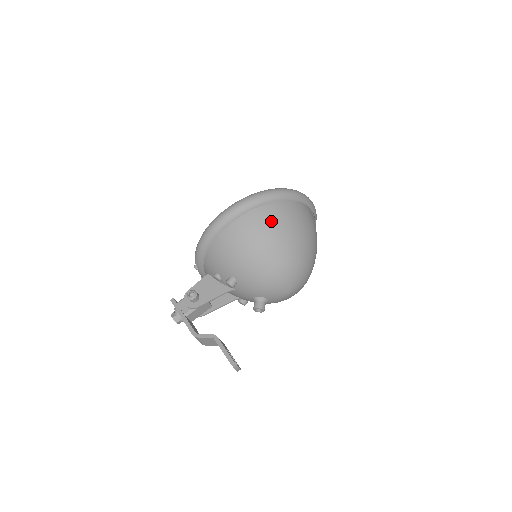
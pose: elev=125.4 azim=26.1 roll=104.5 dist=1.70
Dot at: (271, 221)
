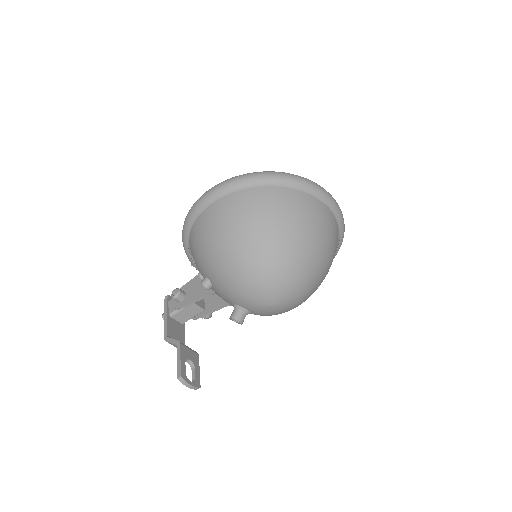
Dot at: (241, 212)
